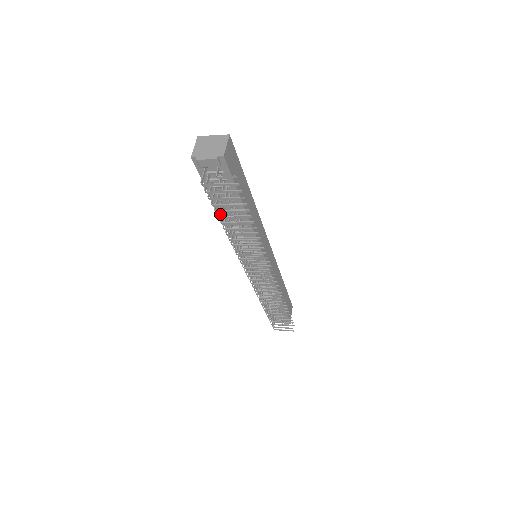
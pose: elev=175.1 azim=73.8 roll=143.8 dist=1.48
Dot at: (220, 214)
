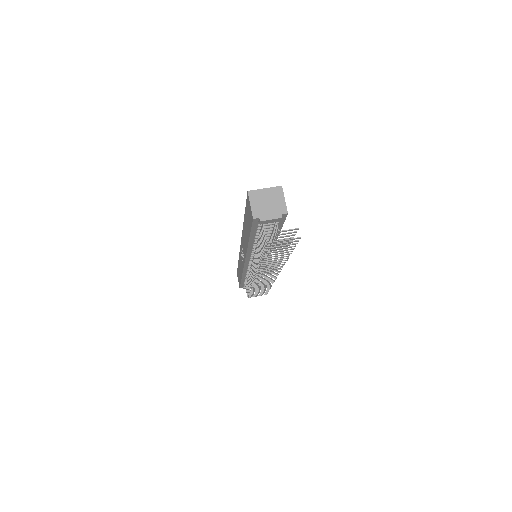
Dot at: (249, 244)
